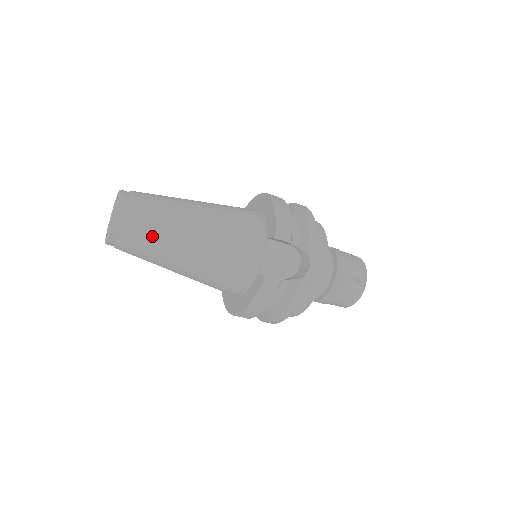
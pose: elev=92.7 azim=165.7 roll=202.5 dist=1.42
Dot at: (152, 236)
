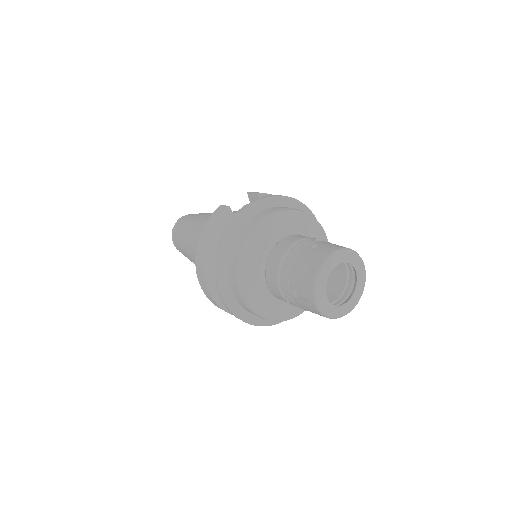
Dot at: (190, 219)
